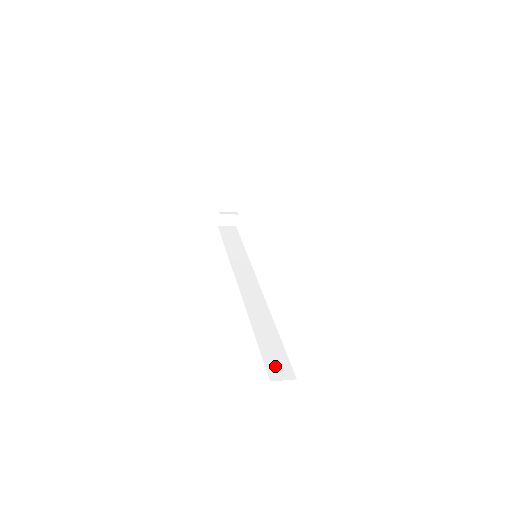
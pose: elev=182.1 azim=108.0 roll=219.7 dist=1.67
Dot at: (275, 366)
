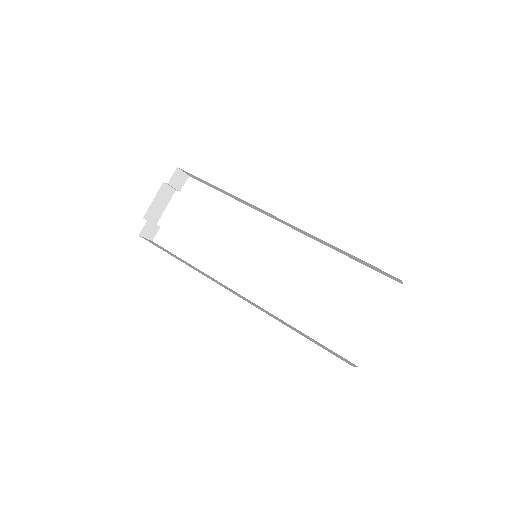
Dot at: (339, 356)
